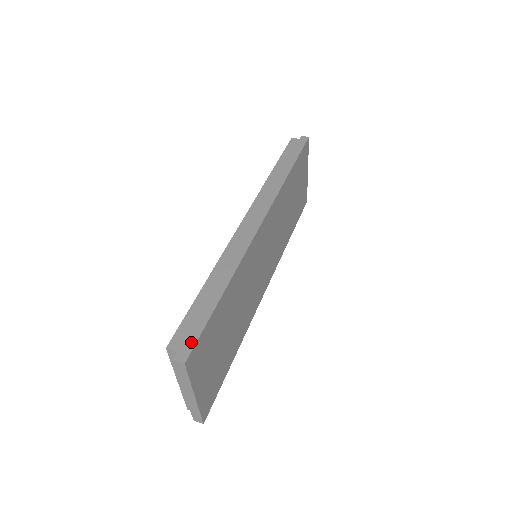
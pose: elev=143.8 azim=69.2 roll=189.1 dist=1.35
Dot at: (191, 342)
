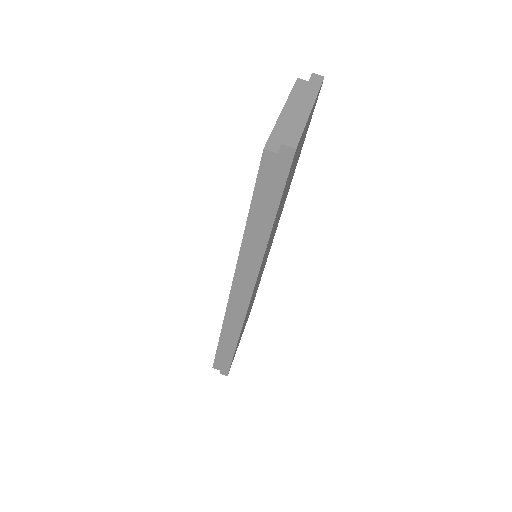
Dot at: (226, 369)
